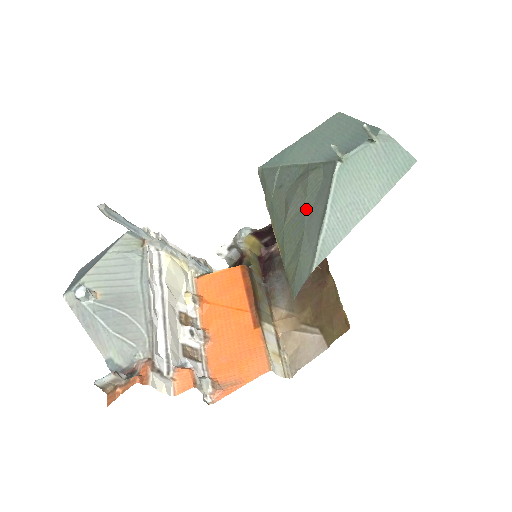
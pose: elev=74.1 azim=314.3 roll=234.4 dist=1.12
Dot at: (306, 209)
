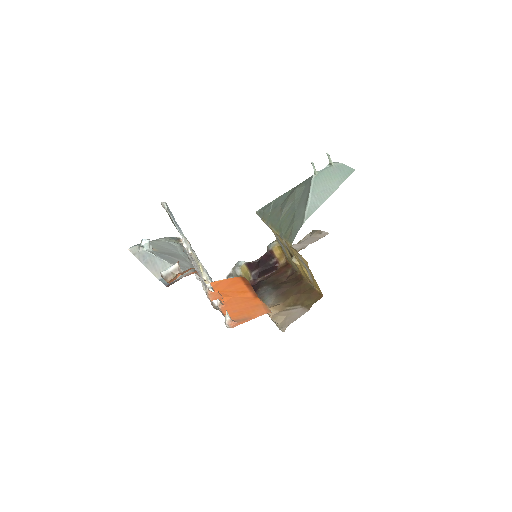
Dot at: (296, 203)
